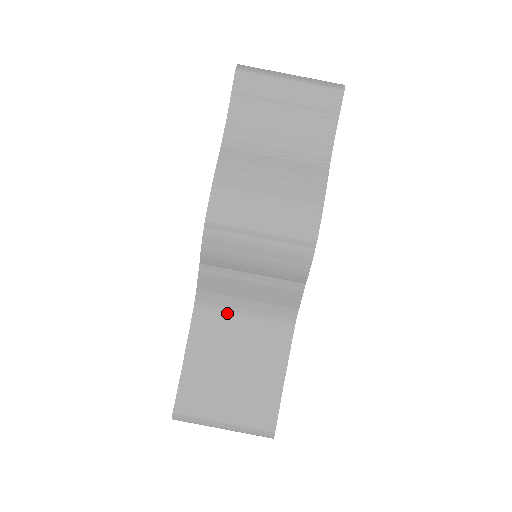
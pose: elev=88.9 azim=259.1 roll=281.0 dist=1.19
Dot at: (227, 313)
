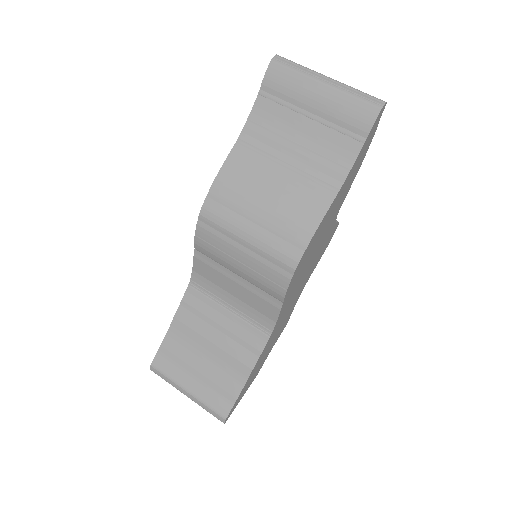
Dot at: (215, 300)
